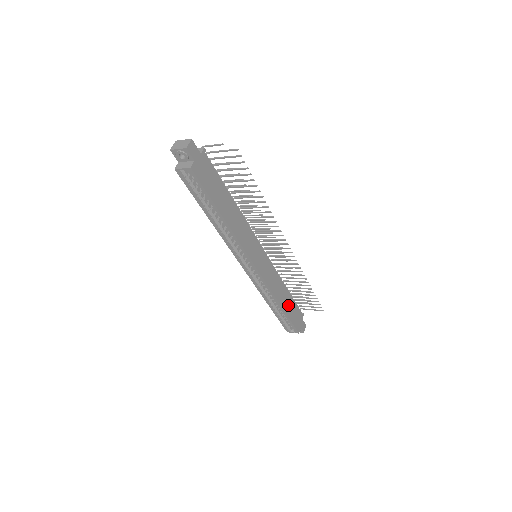
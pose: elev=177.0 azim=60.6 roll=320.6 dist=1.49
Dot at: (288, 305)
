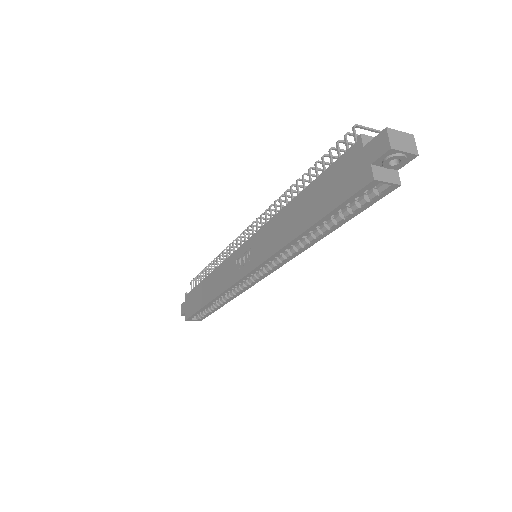
Dot at: occluded
